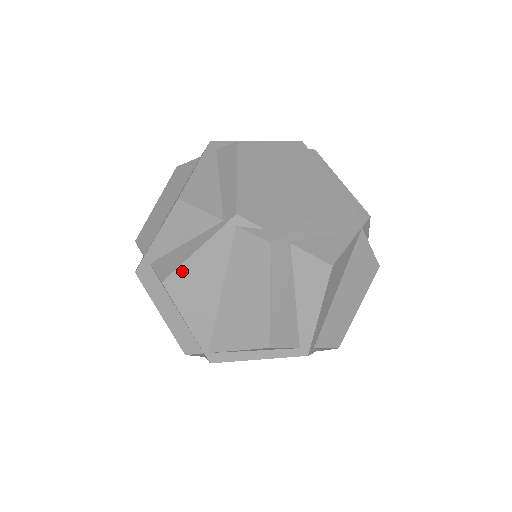
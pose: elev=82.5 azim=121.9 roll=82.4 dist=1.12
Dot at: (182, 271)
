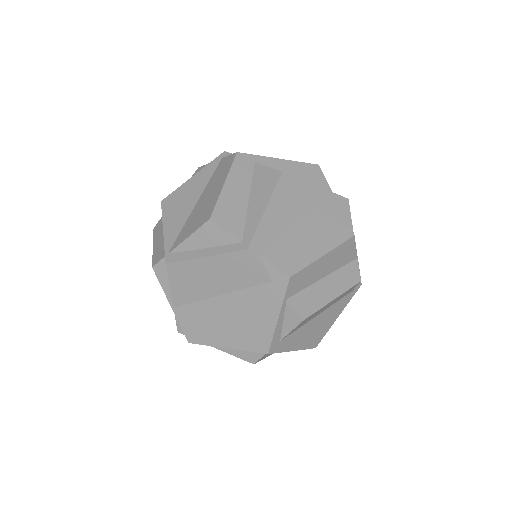
Dot at: (177, 192)
